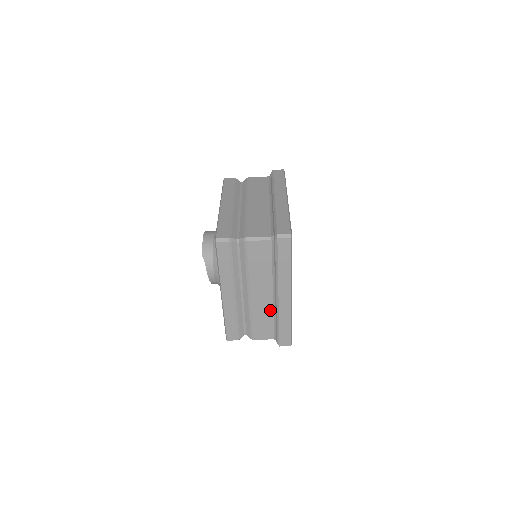
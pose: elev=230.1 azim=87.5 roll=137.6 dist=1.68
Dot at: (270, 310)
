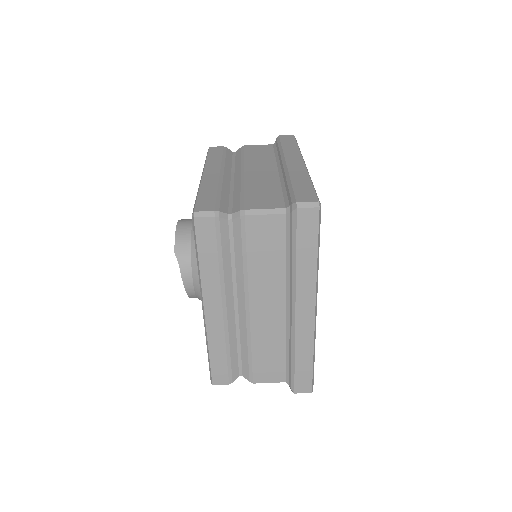
Dot at: (281, 335)
